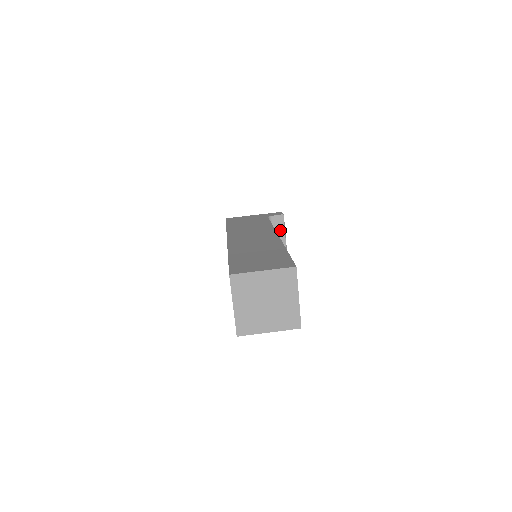
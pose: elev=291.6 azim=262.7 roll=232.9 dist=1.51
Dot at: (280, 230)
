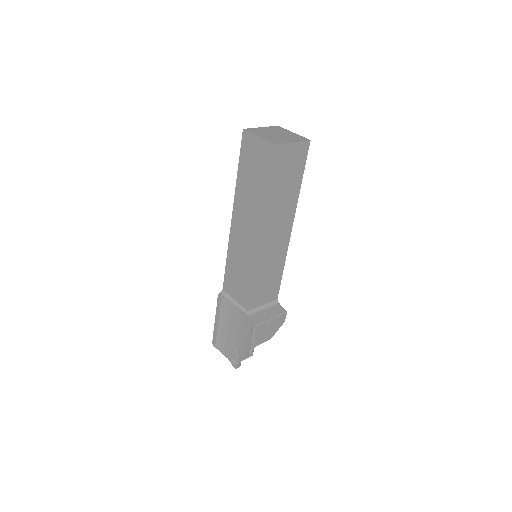
Dot at: (273, 313)
